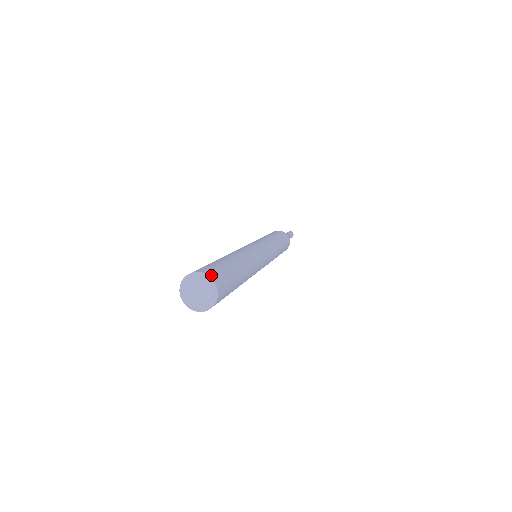
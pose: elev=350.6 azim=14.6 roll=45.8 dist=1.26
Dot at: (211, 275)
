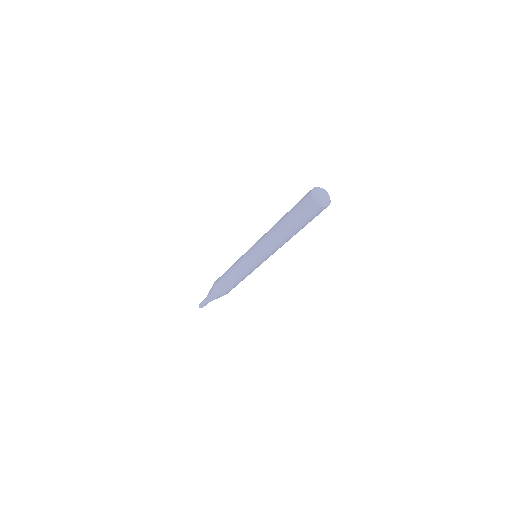
Dot at: occluded
